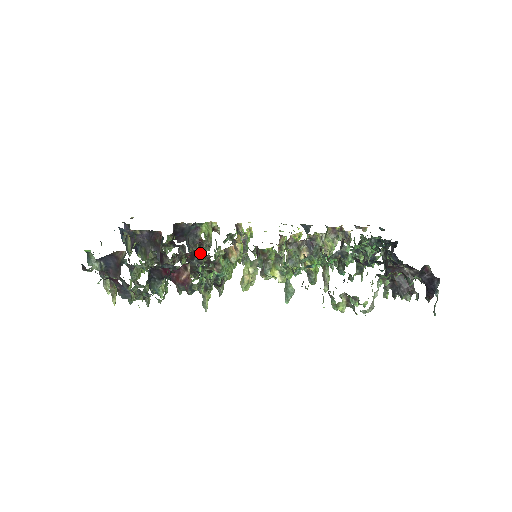
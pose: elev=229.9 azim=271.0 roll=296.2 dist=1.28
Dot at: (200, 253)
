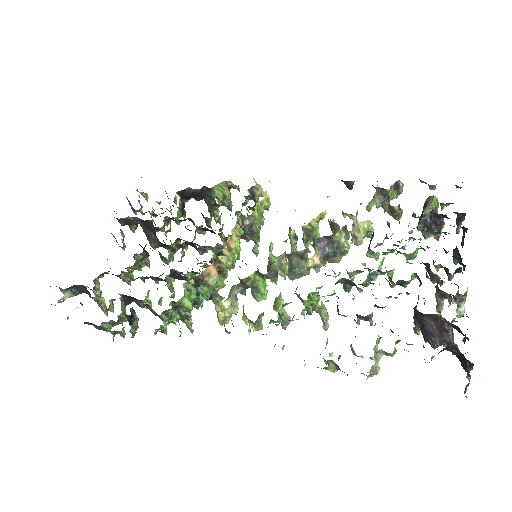
Dot at: (208, 230)
